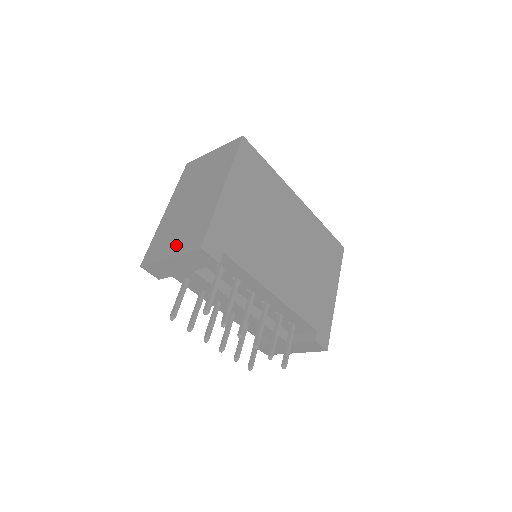
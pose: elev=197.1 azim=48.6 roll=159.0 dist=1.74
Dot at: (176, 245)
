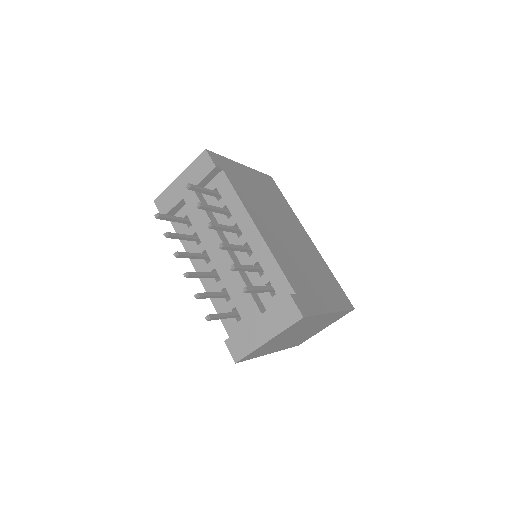
Dot at: occluded
